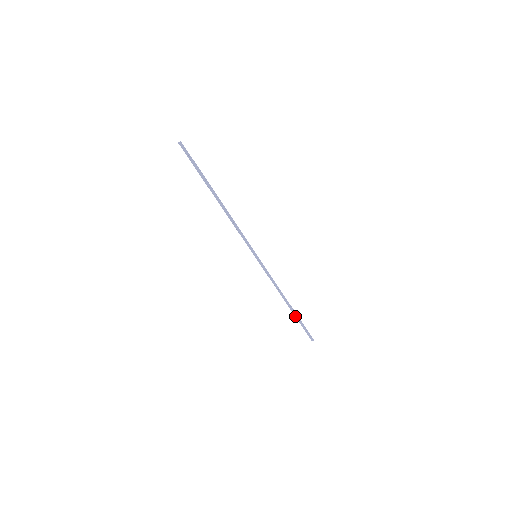
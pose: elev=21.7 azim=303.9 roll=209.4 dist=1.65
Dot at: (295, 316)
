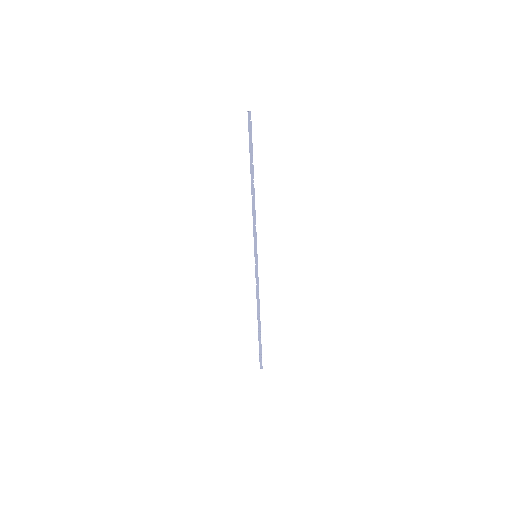
Dot at: (258, 335)
